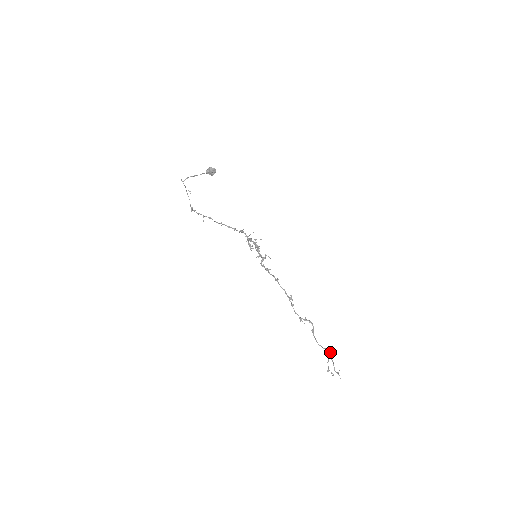
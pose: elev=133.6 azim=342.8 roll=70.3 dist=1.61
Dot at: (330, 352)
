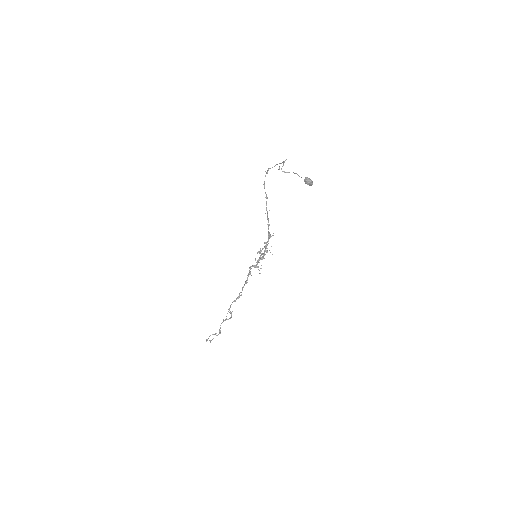
Dot at: occluded
